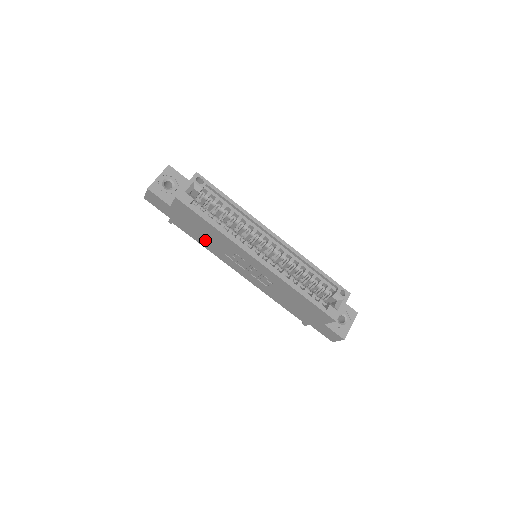
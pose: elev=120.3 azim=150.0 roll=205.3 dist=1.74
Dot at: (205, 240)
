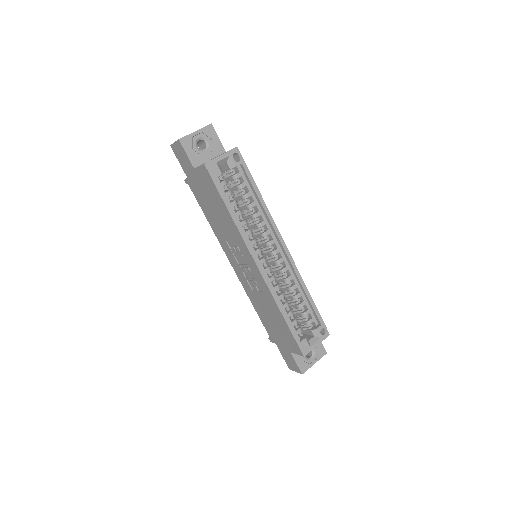
Dot at: (213, 217)
